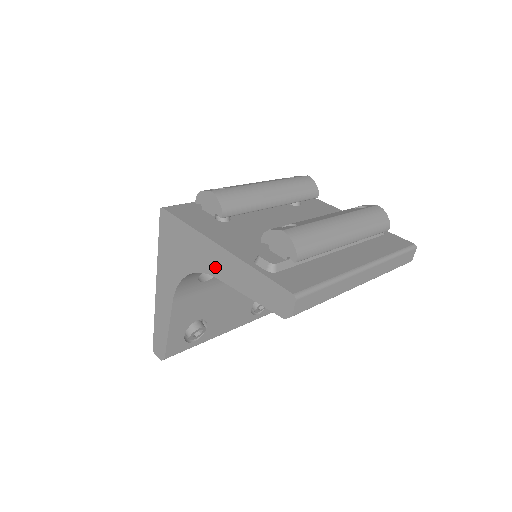
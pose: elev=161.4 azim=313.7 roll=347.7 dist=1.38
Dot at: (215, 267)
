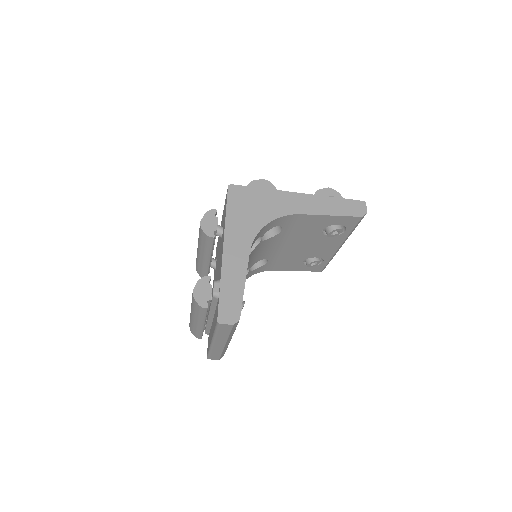
Dot at: (298, 207)
